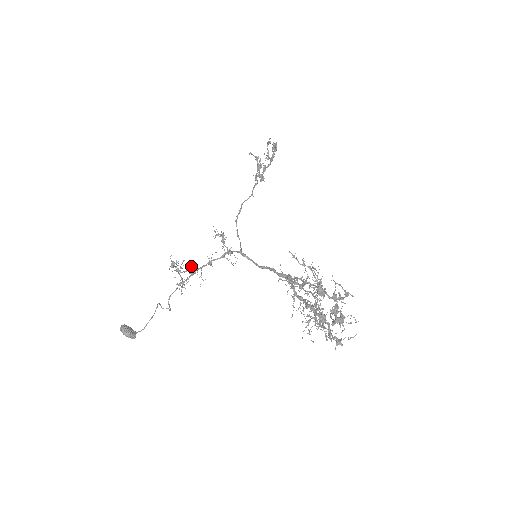
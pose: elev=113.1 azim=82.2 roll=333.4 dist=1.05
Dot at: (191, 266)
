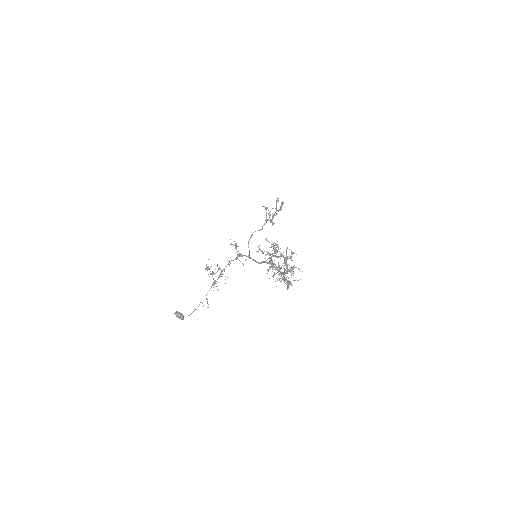
Dot at: (218, 268)
